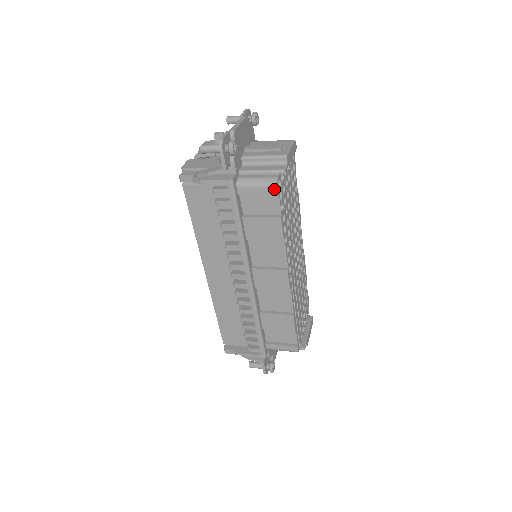
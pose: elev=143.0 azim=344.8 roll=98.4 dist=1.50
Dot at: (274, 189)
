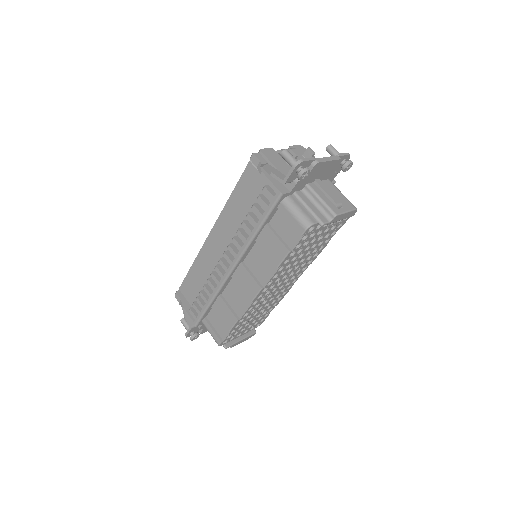
Dot at: (303, 229)
